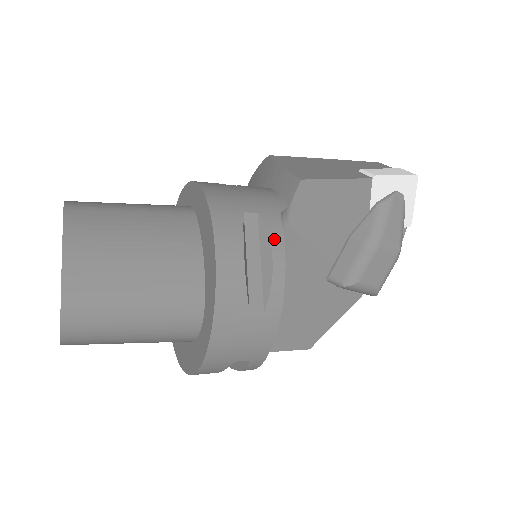
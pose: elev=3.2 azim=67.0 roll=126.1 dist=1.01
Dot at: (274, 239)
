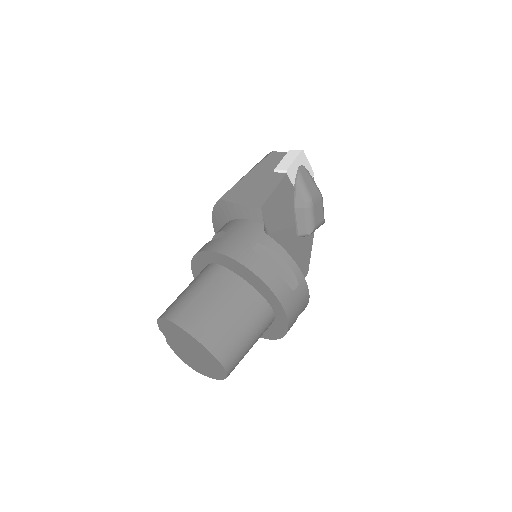
Dot at: (276, 249)
